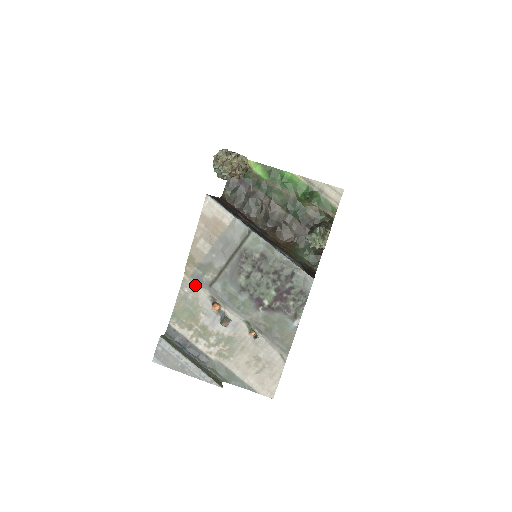
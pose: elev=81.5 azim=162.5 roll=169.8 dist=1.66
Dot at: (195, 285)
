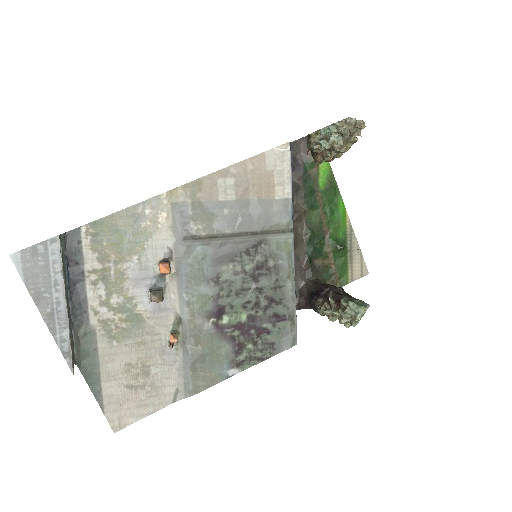
Dot at: (165, 217)
